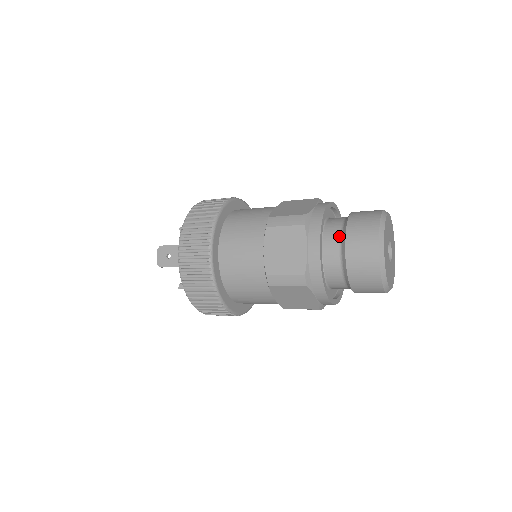
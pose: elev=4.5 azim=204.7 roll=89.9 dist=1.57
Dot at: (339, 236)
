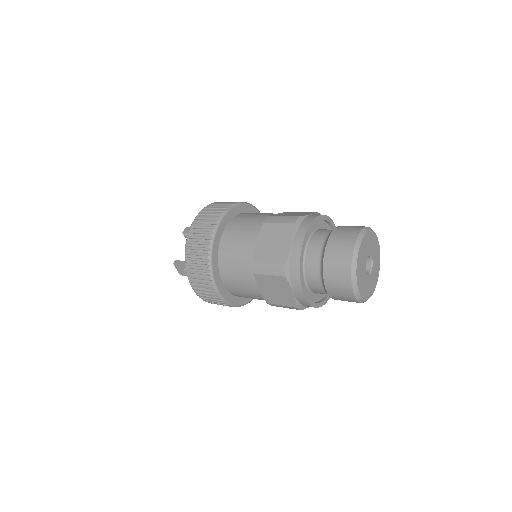
Dot at: (319, 274)
